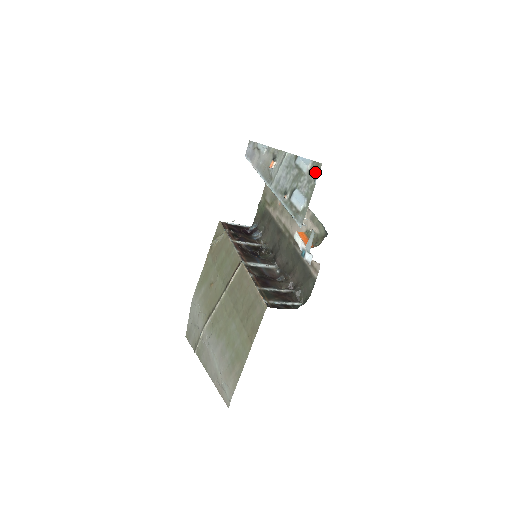
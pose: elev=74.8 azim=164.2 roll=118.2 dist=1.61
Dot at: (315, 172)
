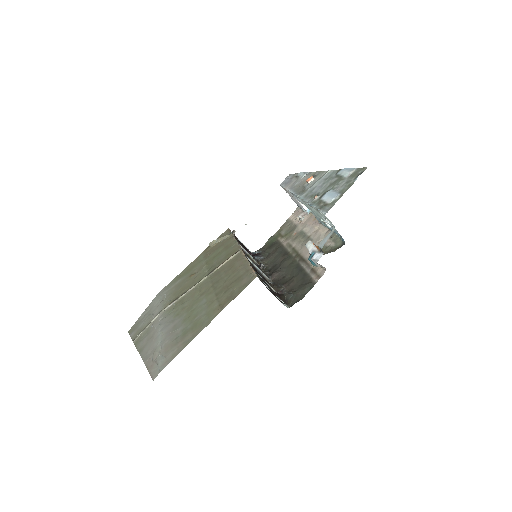
Dot at: (357, 174)
